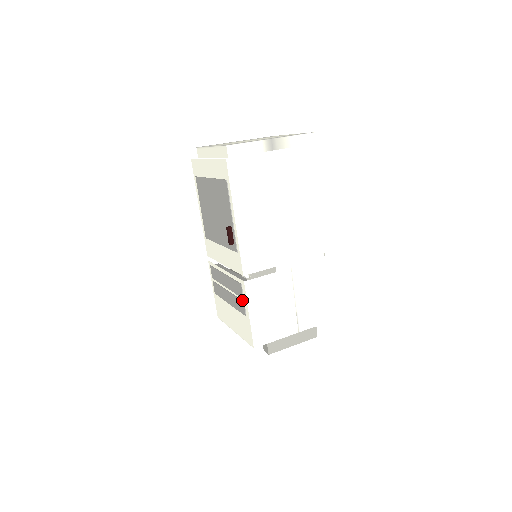
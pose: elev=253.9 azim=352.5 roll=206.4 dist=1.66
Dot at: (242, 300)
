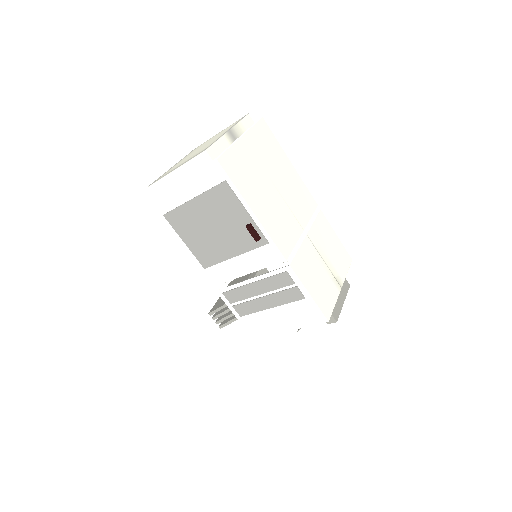
Dot at: (293, 287)
